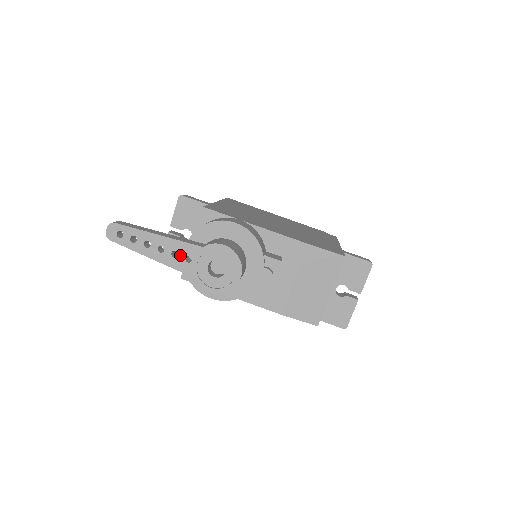
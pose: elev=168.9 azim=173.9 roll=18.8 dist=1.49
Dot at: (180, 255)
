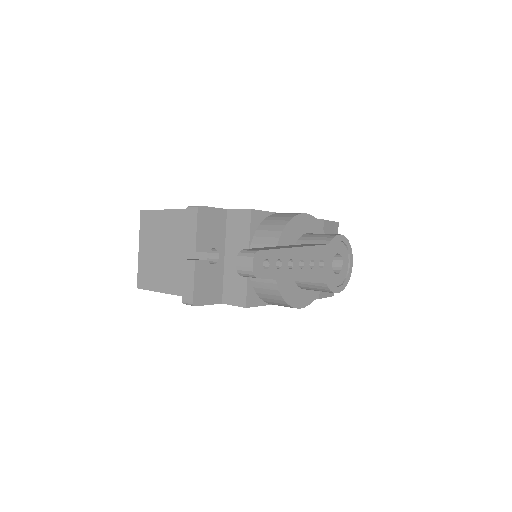
Dot at: (315, 263)
